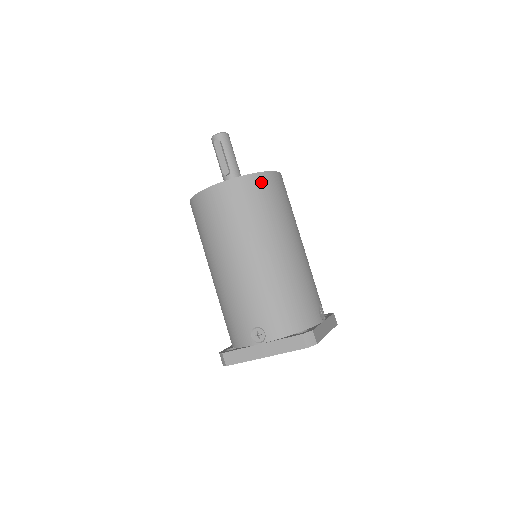
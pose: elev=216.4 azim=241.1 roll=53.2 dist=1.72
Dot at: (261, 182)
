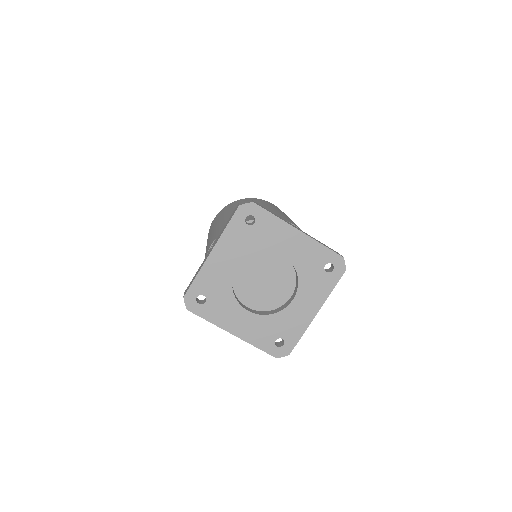
Dot at: (247, 199)
